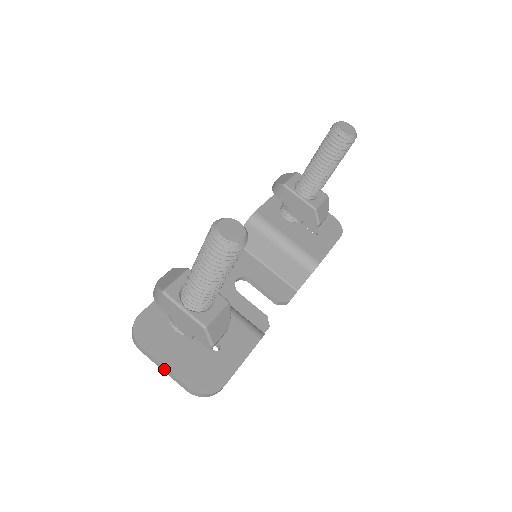
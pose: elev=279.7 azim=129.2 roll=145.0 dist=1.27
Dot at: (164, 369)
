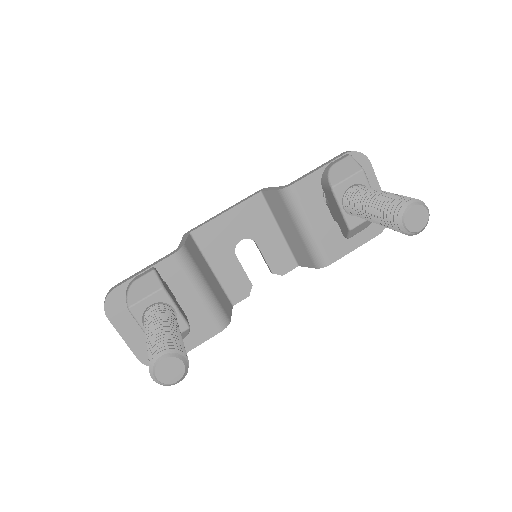
Dot at: (123, 338)
